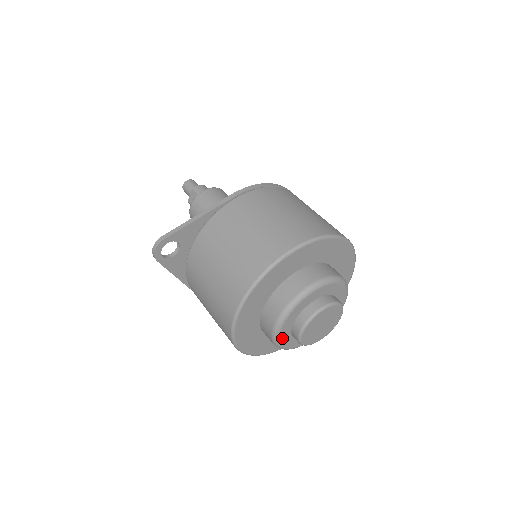
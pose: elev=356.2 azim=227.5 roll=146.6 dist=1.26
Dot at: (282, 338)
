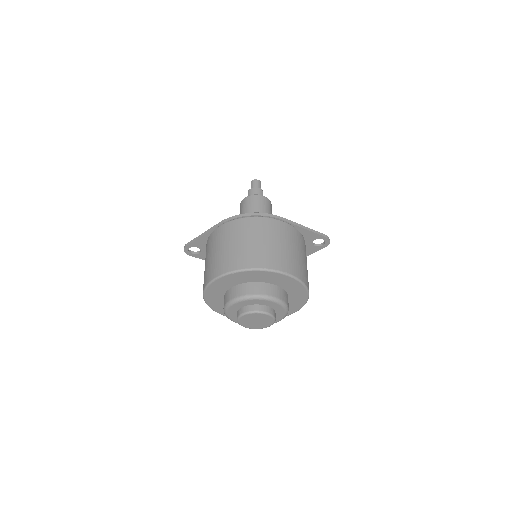
Dot at: (236, 321)
